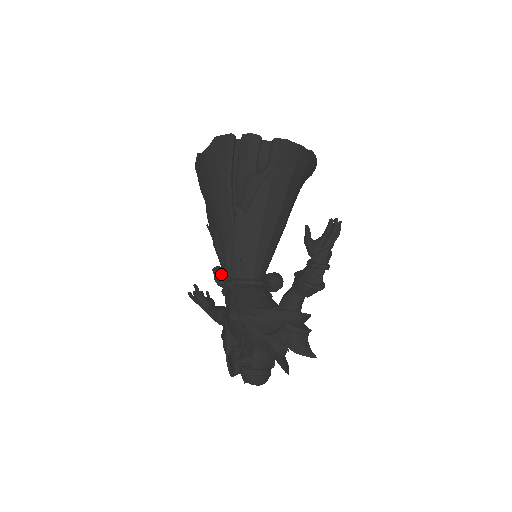
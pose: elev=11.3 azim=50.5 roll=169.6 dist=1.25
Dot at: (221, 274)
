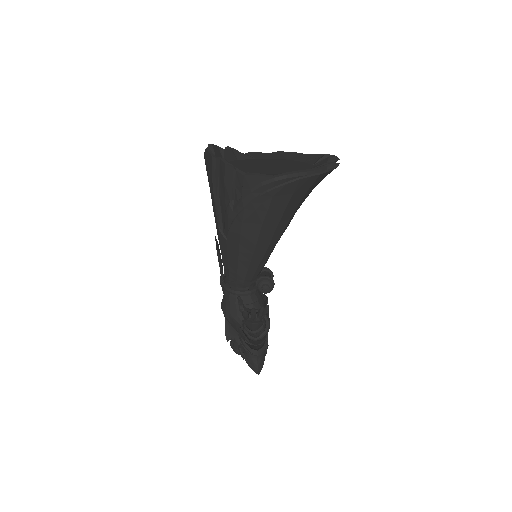
Dot at: occluded
